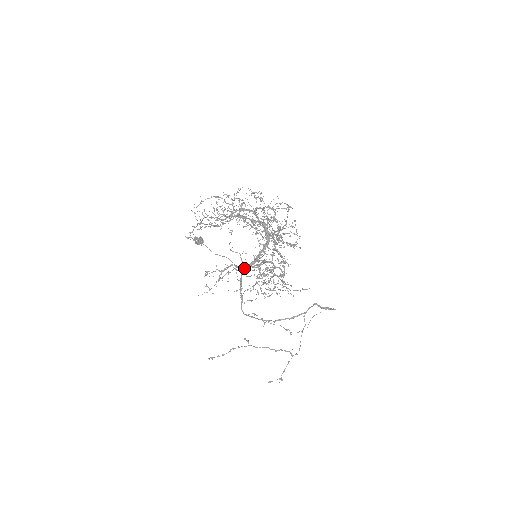
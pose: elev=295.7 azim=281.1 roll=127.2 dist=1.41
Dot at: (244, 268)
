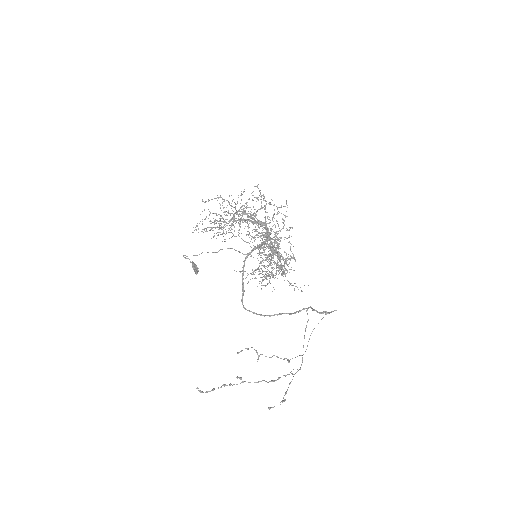
Dot at: (254, 221)
